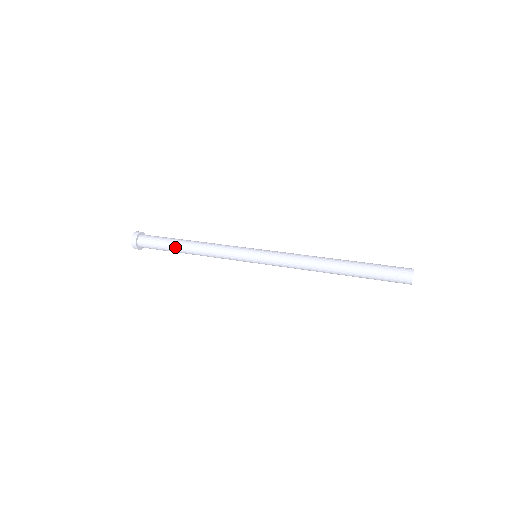
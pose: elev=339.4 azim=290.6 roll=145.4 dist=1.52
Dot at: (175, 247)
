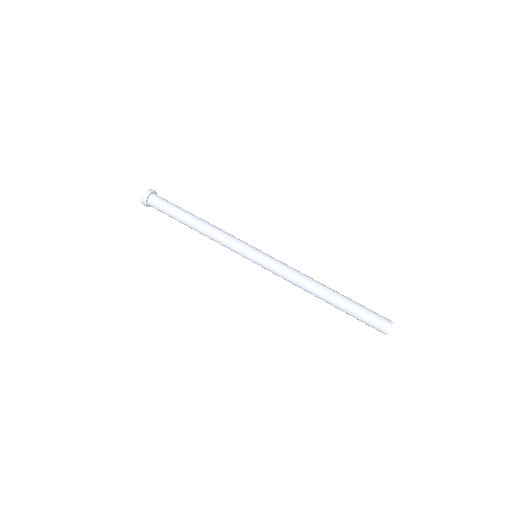
Dot at: occluded
